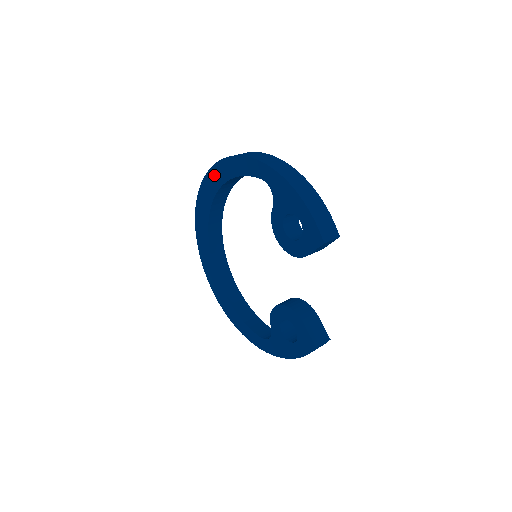
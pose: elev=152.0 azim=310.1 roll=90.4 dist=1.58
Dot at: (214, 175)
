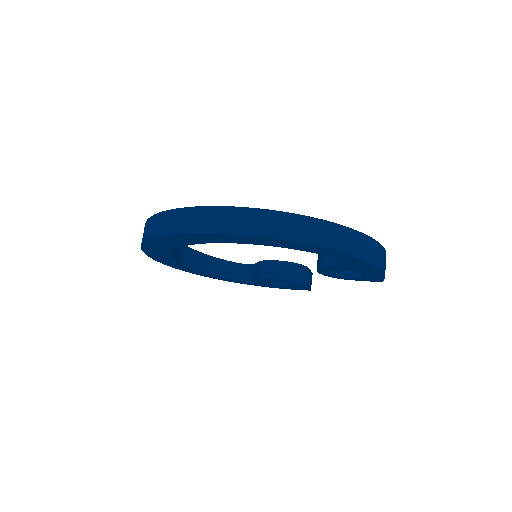
Dot at: (236, 238)
